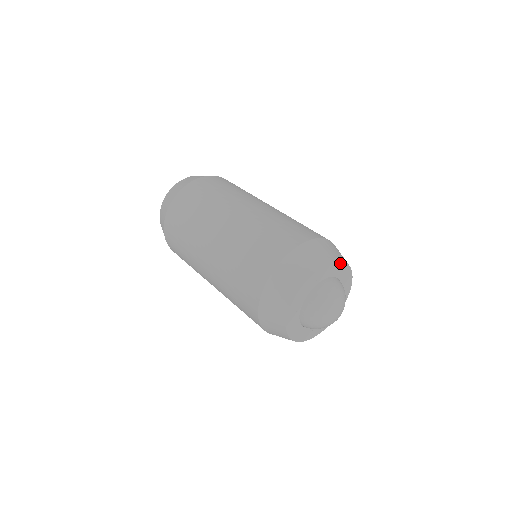
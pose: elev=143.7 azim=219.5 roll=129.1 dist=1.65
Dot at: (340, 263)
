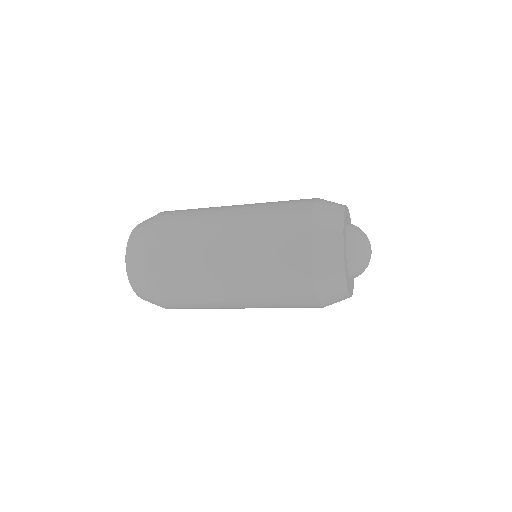
Dot at: occluded
